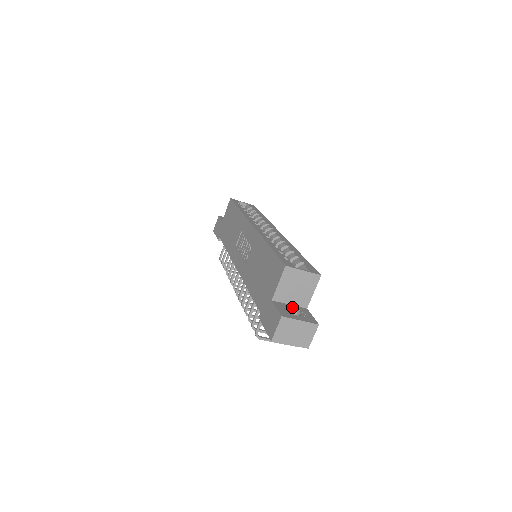
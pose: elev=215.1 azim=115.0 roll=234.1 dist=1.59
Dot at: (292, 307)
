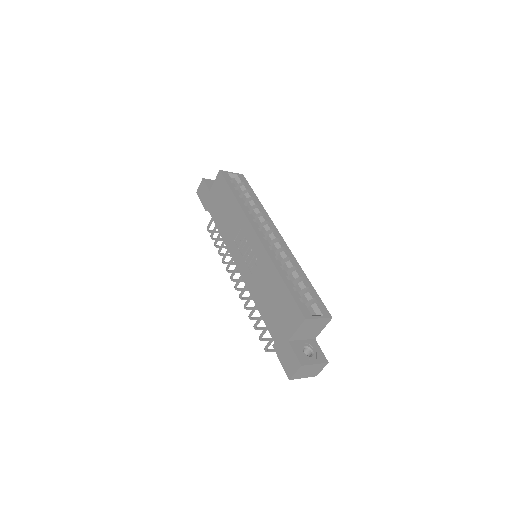
Dot at: (305, 343)
